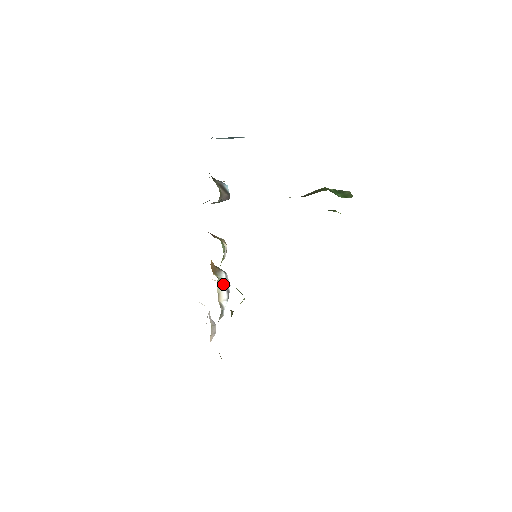
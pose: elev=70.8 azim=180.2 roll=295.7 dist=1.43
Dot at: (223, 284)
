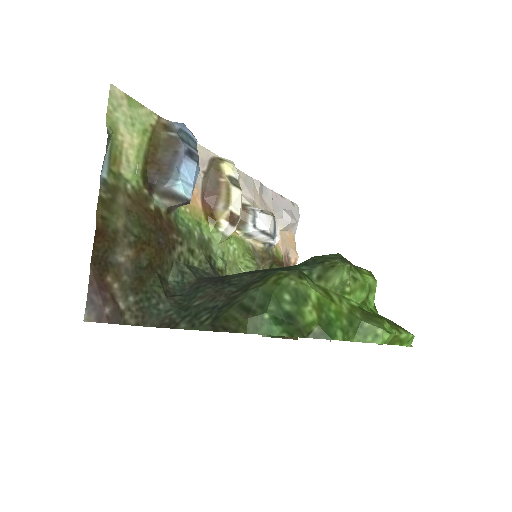
Dot at: (255, 234)
